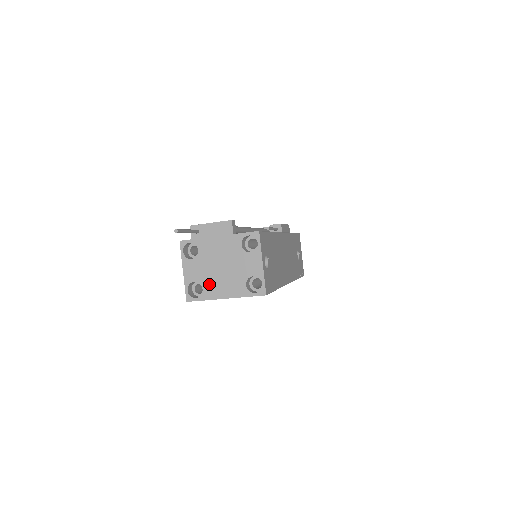
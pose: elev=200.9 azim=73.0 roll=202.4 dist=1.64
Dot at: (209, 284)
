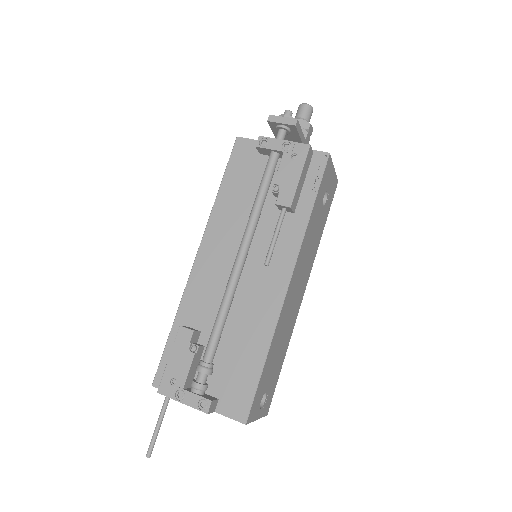
Dot at: occluded
